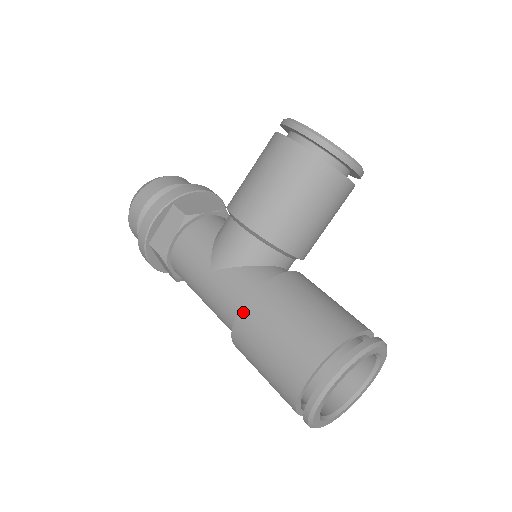
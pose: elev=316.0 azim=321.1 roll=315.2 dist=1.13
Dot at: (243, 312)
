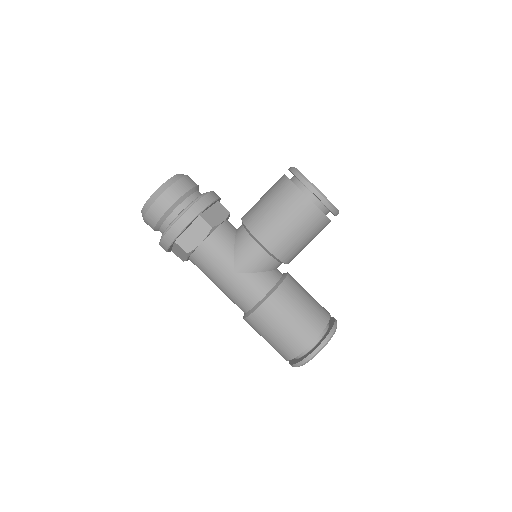
Dot at: (263, 307)
